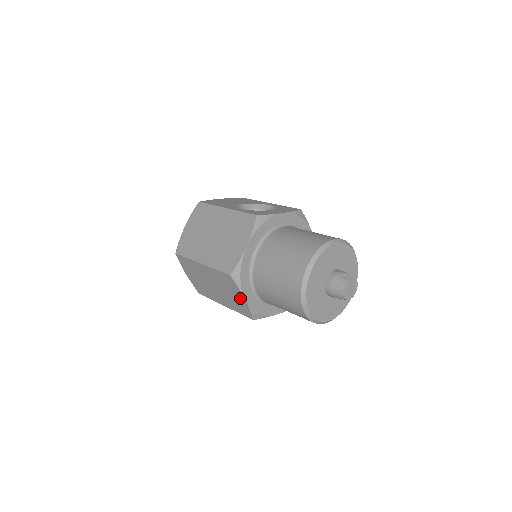
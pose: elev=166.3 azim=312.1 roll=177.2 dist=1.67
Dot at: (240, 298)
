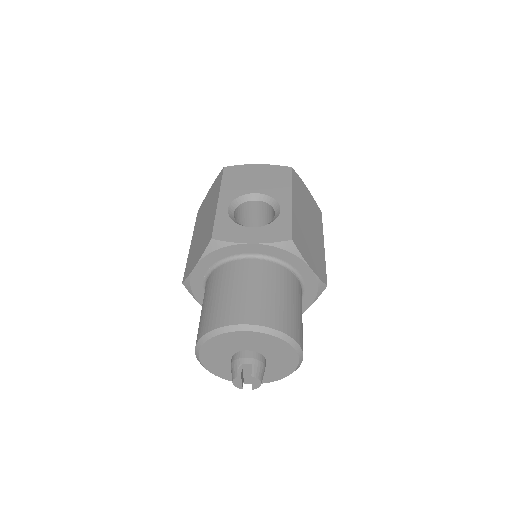
Dot at: occluded
